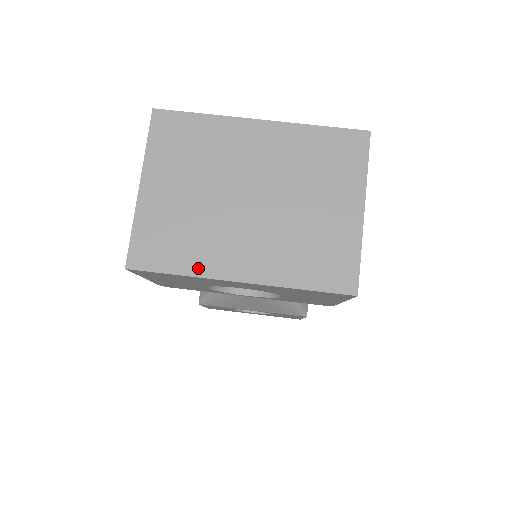
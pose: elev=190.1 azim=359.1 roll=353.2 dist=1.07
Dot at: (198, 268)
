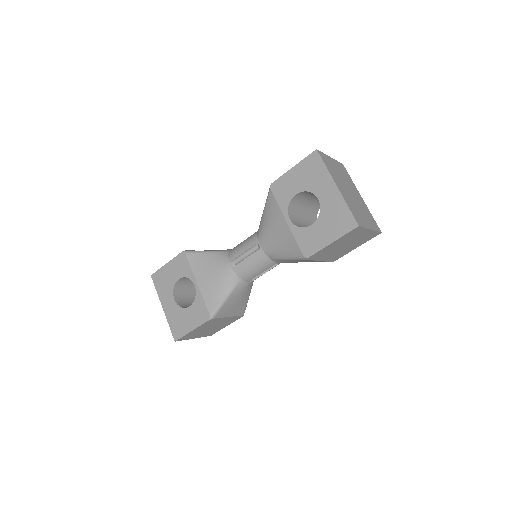
Dot at: (331, 173)
